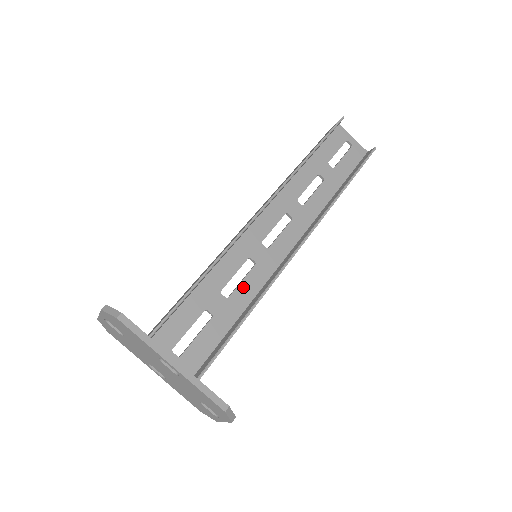
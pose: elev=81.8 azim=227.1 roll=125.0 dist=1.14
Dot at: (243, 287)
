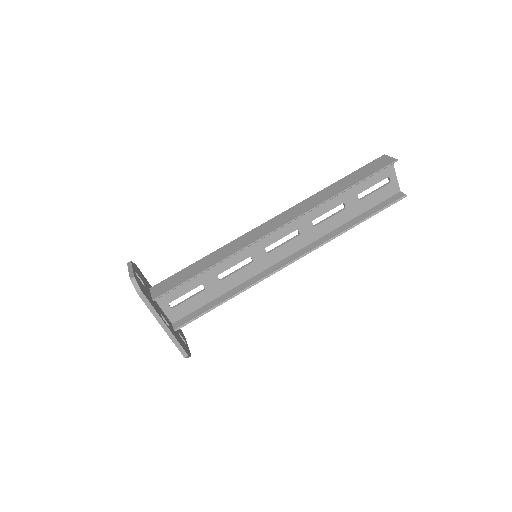
Dot at: (235, 276)
